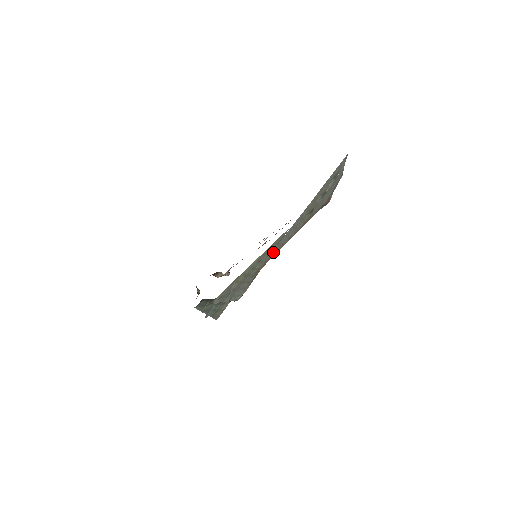
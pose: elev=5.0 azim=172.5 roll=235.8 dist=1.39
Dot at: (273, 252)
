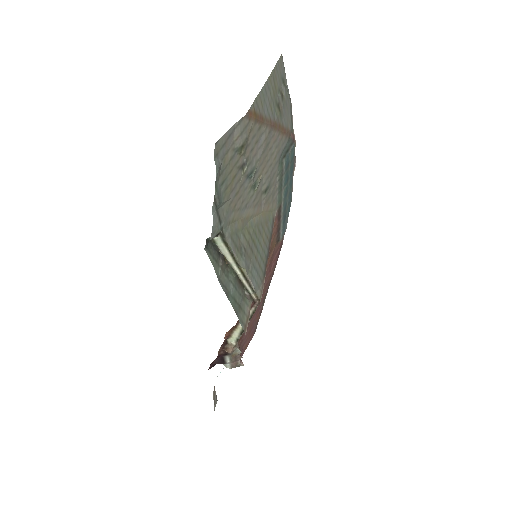
Dot at: (258, 108)
